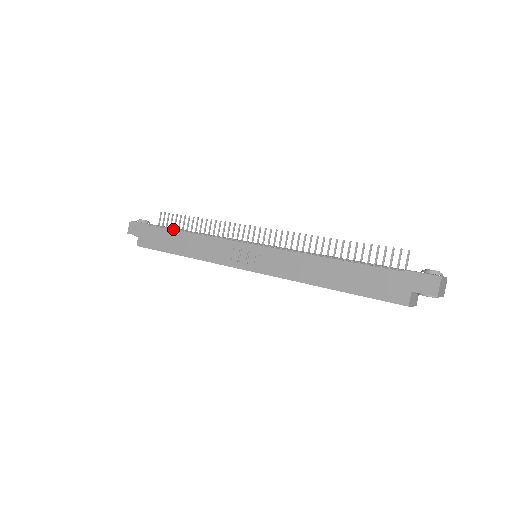
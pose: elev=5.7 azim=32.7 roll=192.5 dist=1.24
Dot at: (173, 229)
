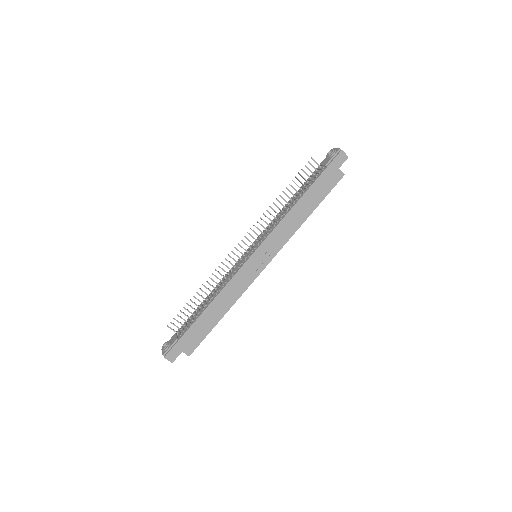
Dot at: (197, 316)
